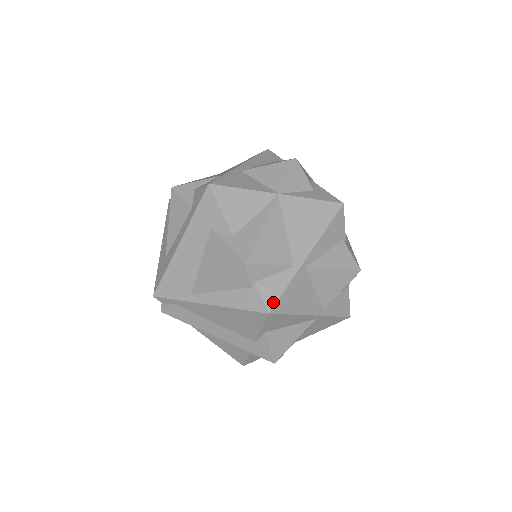
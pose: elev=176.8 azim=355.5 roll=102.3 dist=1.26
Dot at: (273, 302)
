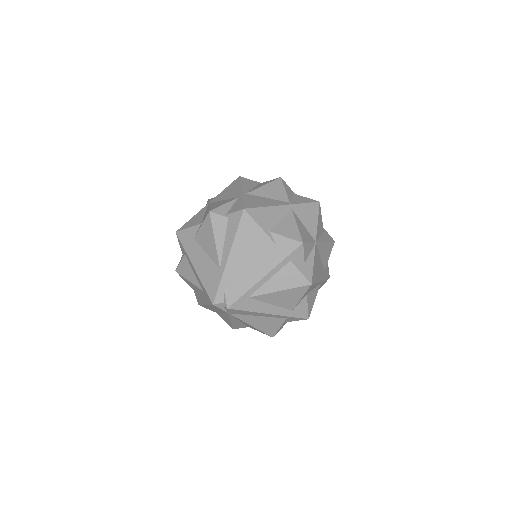
Dot at: (242, 207)
